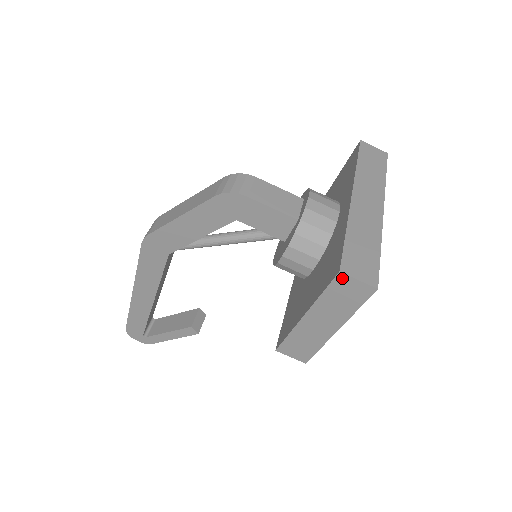
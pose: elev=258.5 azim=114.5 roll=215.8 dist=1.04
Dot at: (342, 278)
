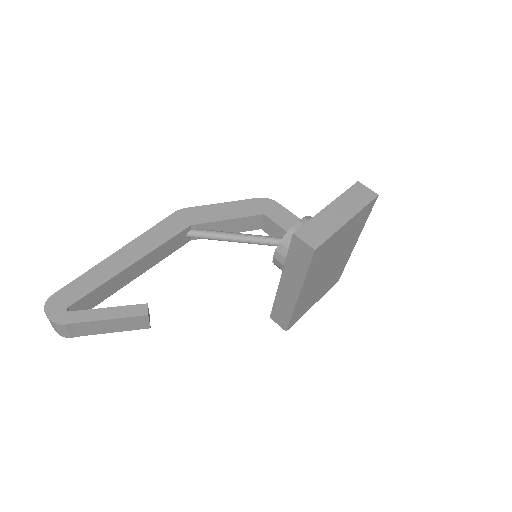
Dot at: (359, 185)
